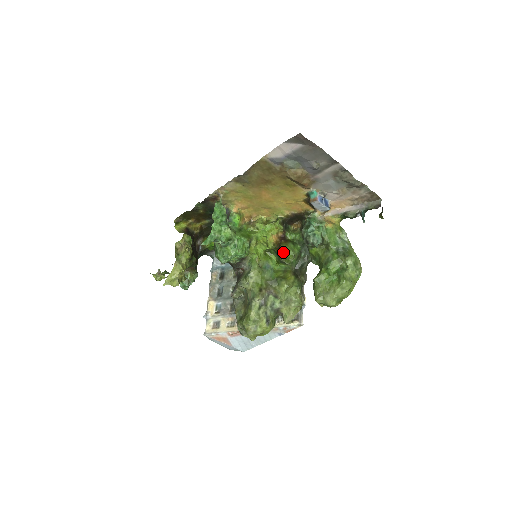
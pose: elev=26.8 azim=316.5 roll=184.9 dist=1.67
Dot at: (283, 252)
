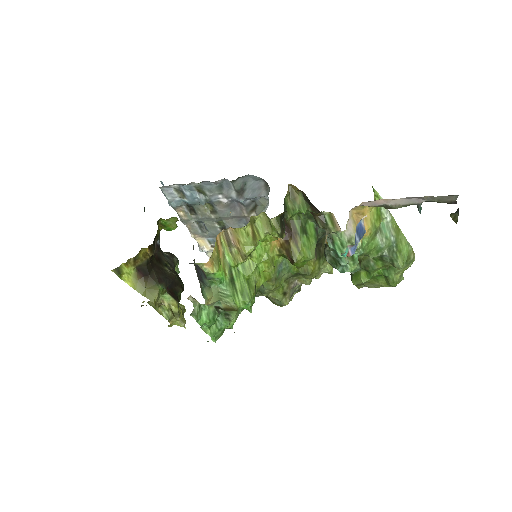
Dot at: (300, 265)
